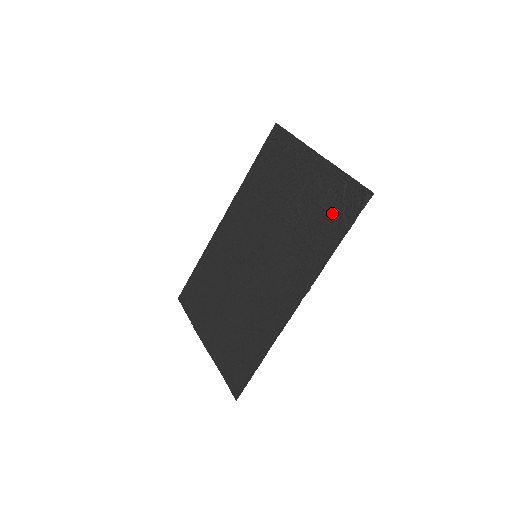
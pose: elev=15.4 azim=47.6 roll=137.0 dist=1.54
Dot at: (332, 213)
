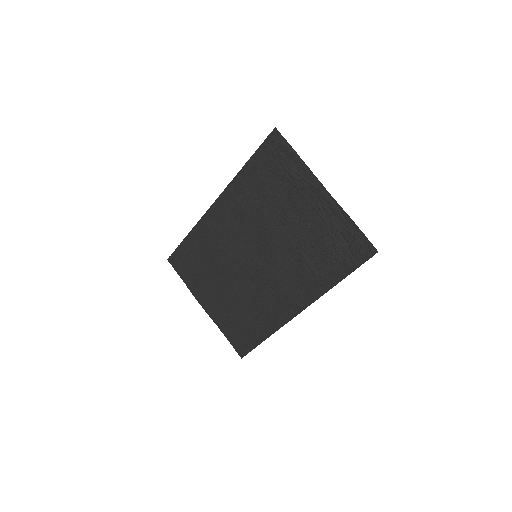
Dot at: (337, 252)
